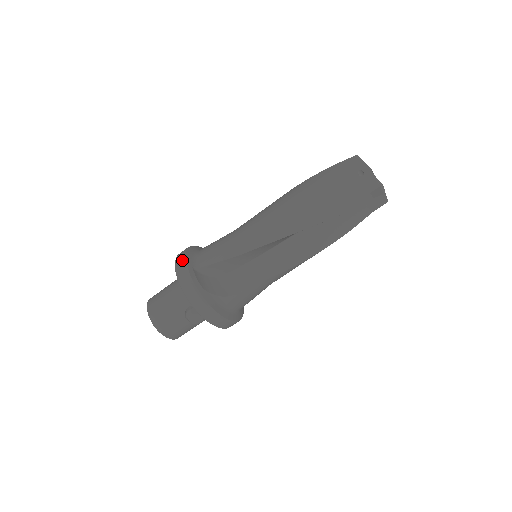
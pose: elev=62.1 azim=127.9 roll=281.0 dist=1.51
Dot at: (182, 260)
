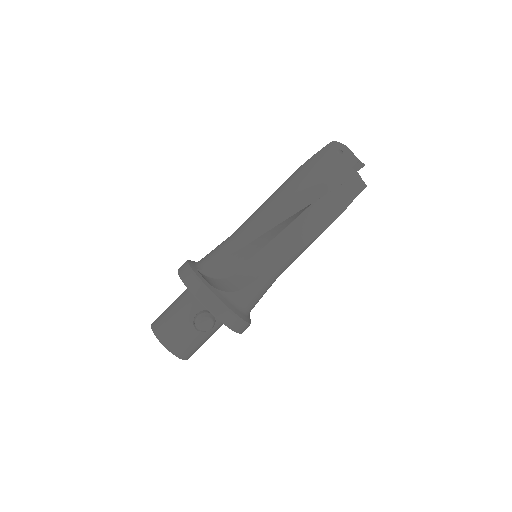
Dot at: (185, 266)
